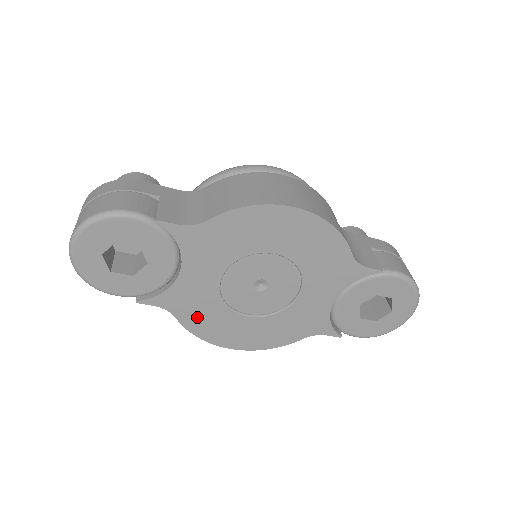
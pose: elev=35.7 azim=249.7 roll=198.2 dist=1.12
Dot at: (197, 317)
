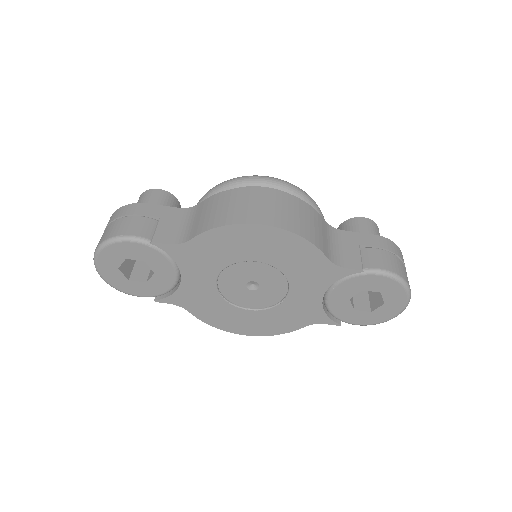
Dot at: (206, 311)
